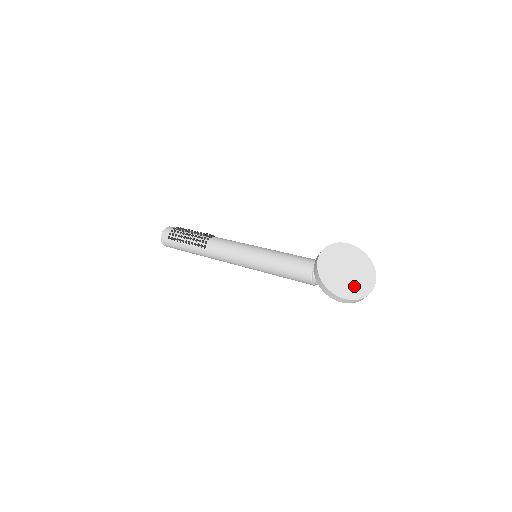
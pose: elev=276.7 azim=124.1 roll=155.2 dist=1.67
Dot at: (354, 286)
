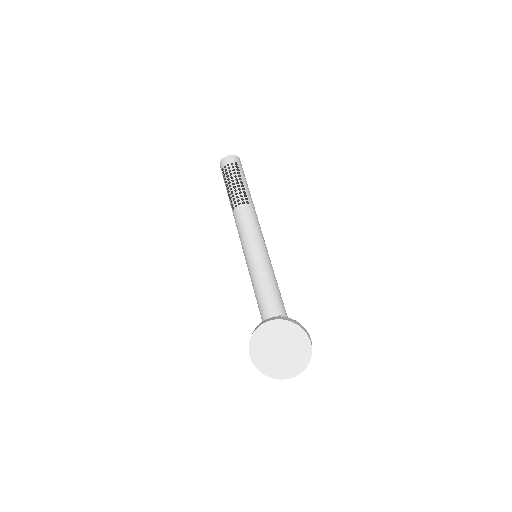
Dot at: (275, 365)
